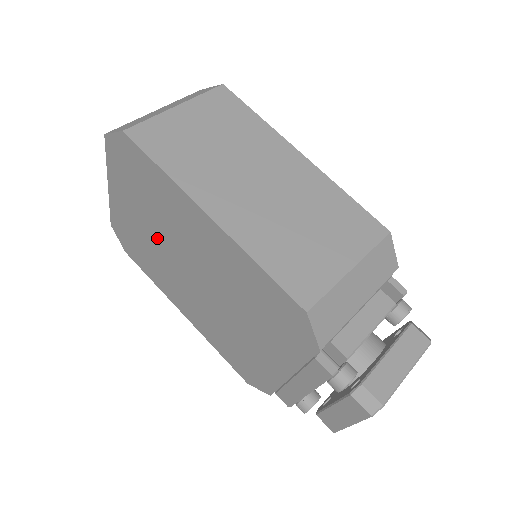
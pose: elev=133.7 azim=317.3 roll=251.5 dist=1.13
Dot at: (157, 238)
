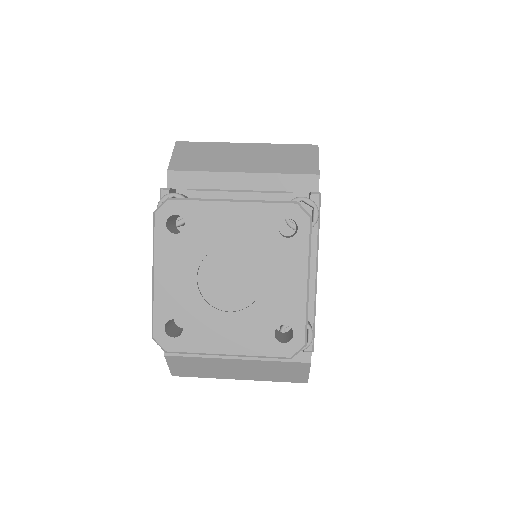
Dot at: occluded
